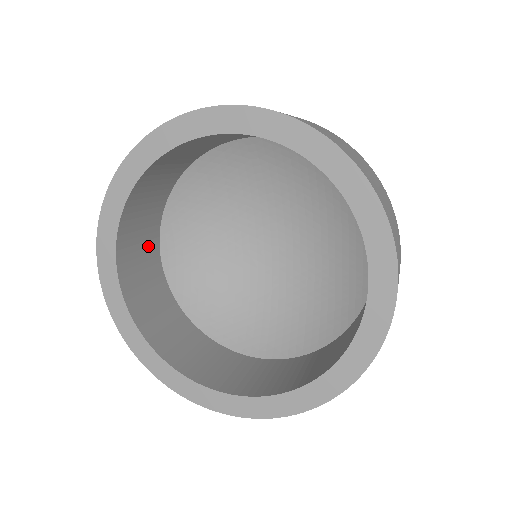
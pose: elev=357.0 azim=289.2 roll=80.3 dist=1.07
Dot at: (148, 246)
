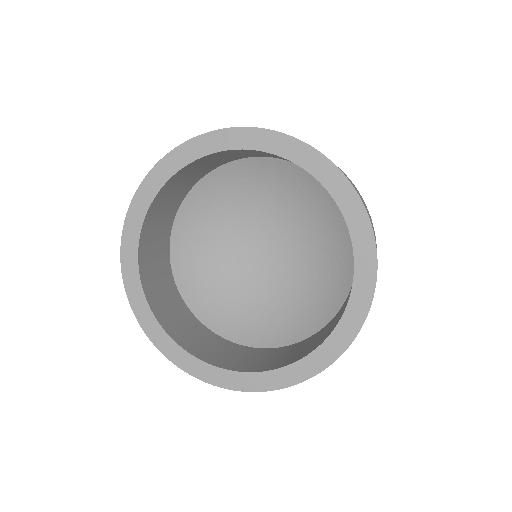
Dot at: (168, 288)
